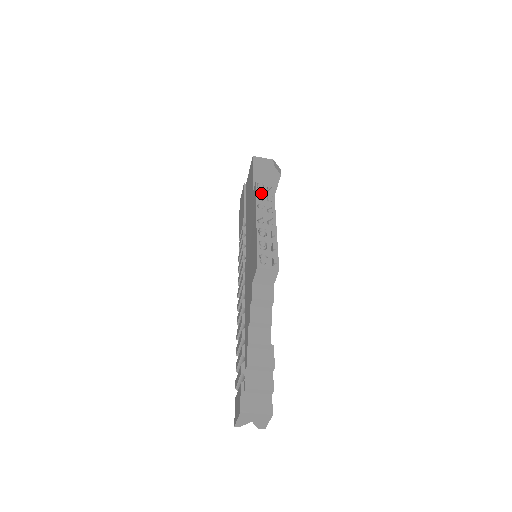
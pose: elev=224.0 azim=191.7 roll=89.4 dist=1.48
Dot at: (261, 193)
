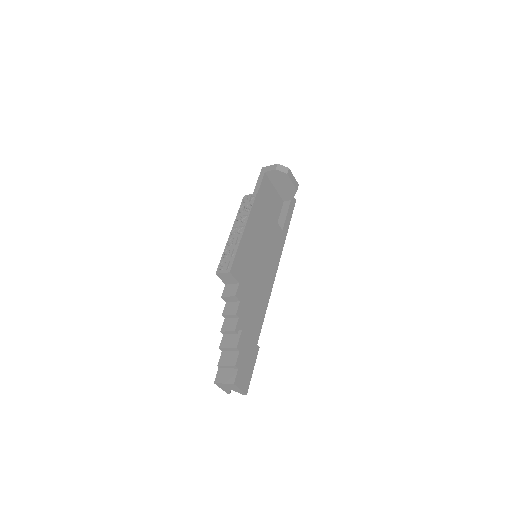
Dot at: (244, 206)
